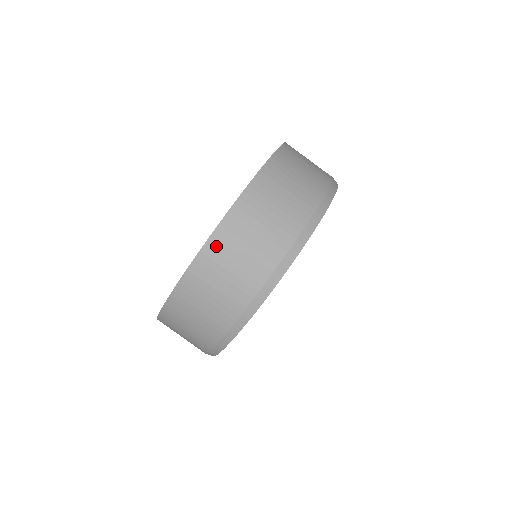
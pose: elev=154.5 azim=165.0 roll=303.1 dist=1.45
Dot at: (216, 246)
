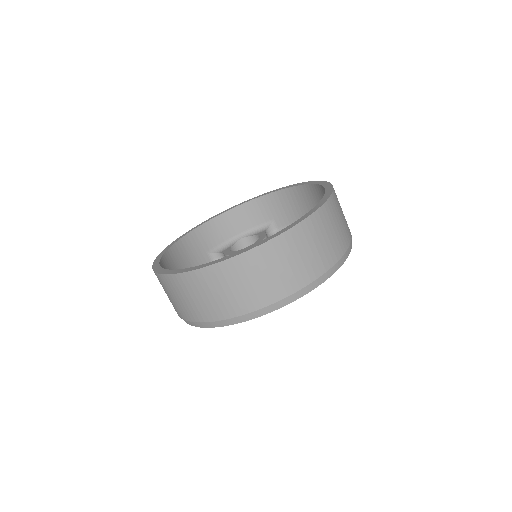
Dot at: (252, 259)
